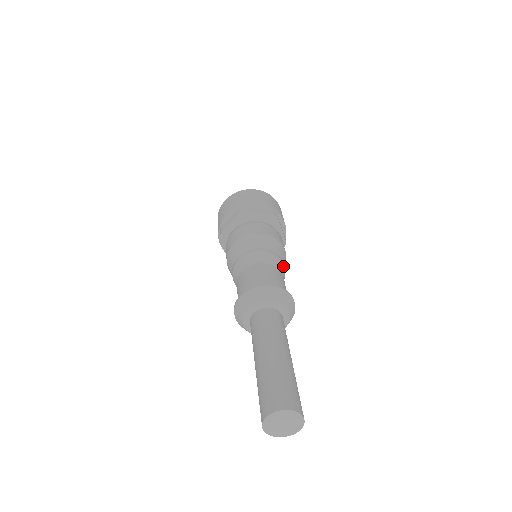
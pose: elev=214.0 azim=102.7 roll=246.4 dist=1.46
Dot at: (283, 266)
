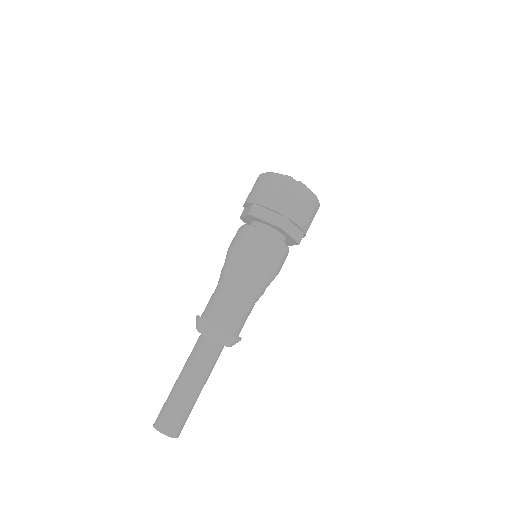
Dot at: occluded
